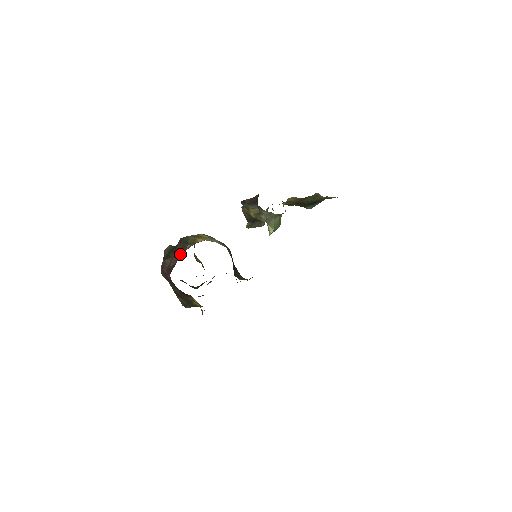
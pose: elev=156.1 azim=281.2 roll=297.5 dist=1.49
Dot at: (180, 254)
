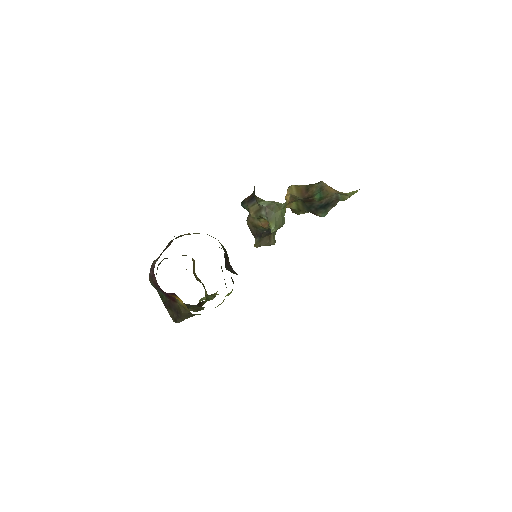
Dot at: occluded
